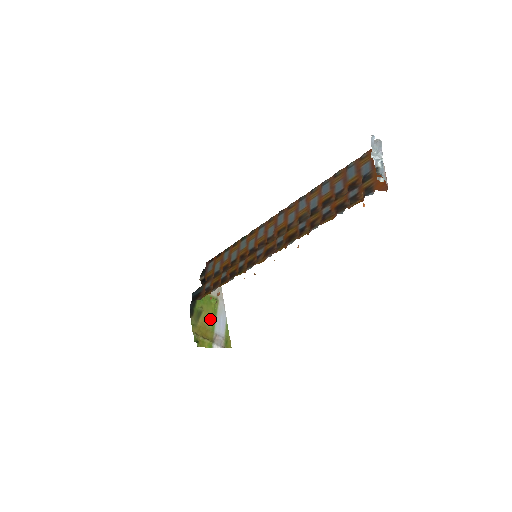
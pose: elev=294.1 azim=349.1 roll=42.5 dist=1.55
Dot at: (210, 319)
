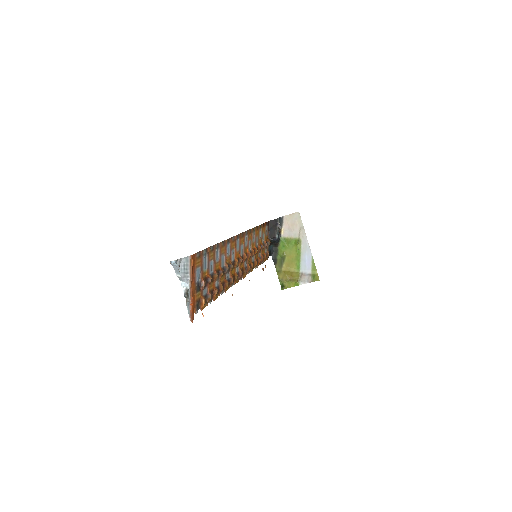
Dot at: (294, 261)
